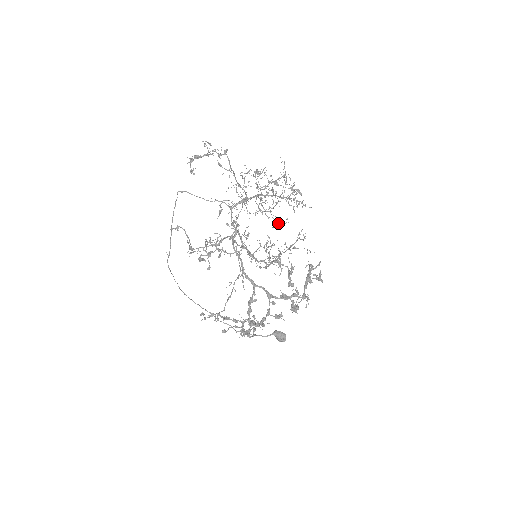
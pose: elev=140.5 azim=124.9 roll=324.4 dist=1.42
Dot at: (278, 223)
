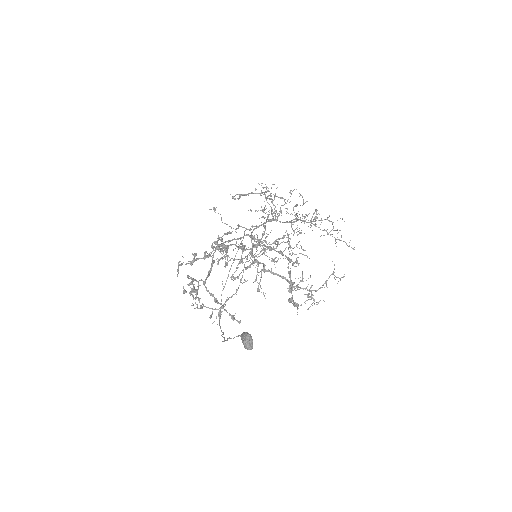
Dot at: occluded
